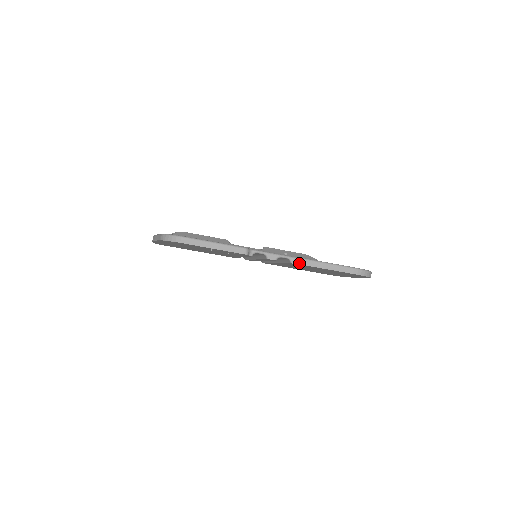
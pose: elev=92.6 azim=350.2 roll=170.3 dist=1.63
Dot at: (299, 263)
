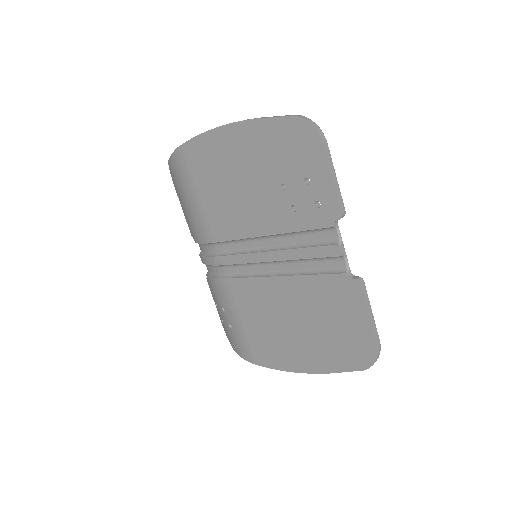
Dot at: (359, 279)
